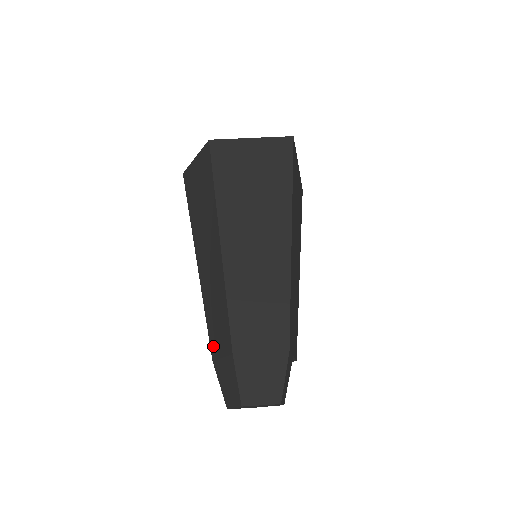
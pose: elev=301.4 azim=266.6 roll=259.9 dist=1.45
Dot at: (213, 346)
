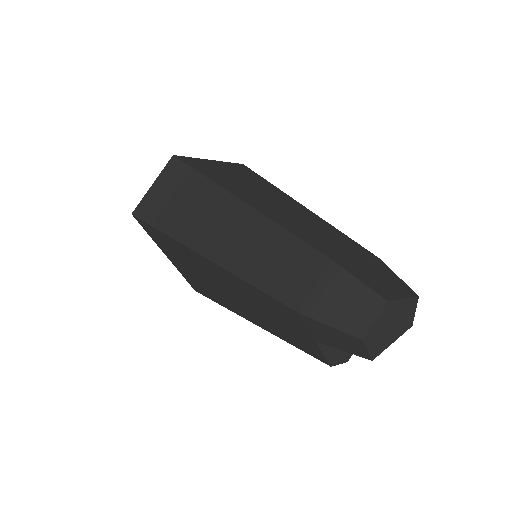
Dot at: (288, 295)
